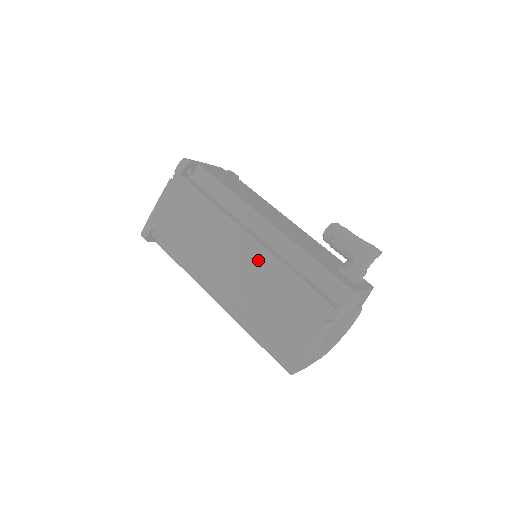
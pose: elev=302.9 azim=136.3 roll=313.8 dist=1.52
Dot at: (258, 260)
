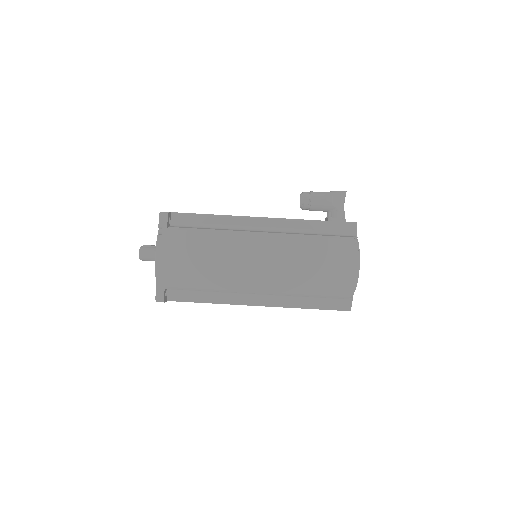
Dot at: (282, 245)
